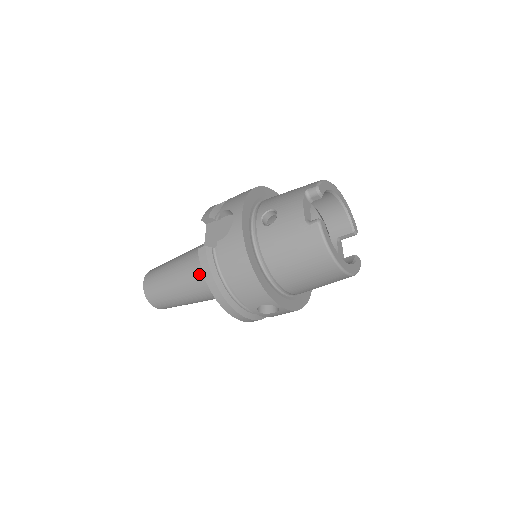
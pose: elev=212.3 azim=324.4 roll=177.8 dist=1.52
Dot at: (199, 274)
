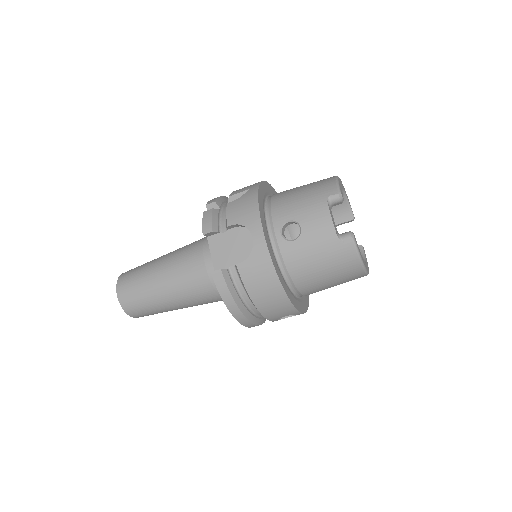
Dot at: (199, 287)
